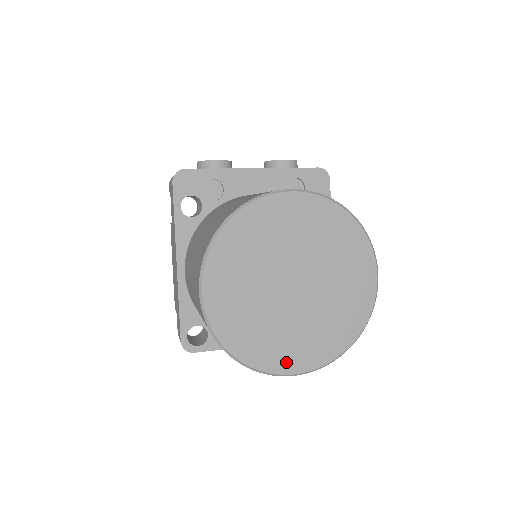
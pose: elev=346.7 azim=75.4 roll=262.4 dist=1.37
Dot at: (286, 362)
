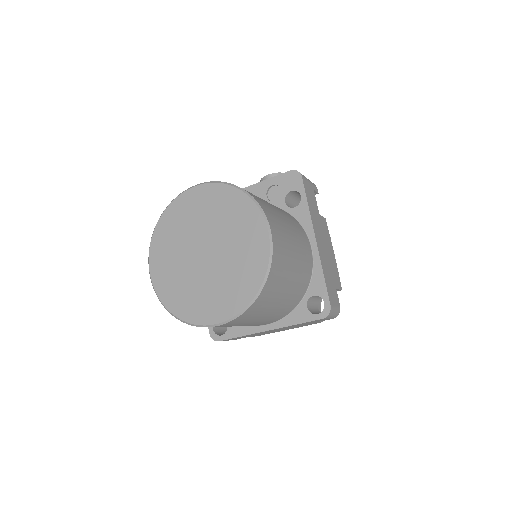
Dot at: (208, 315)
